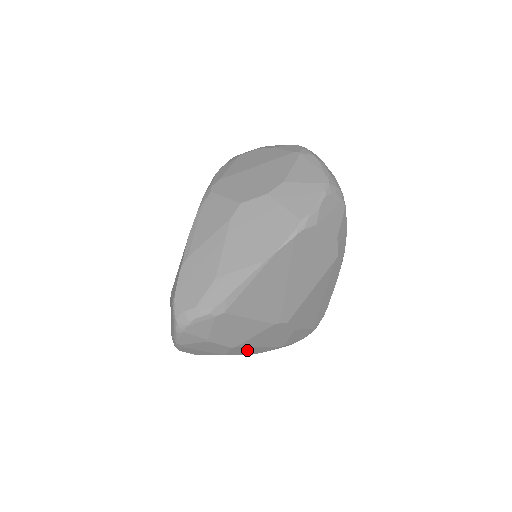
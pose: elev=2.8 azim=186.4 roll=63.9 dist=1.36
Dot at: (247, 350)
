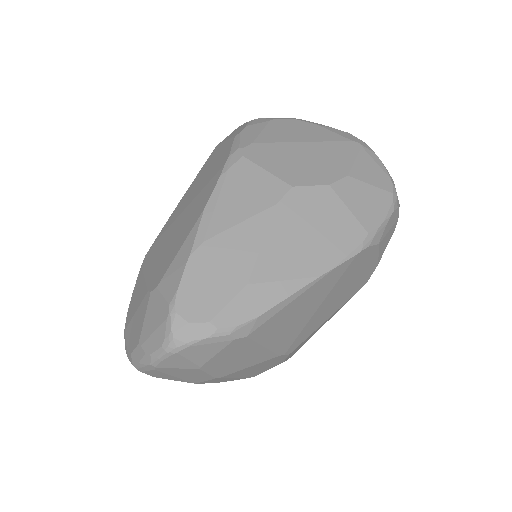
Dot at: (222, 379)
